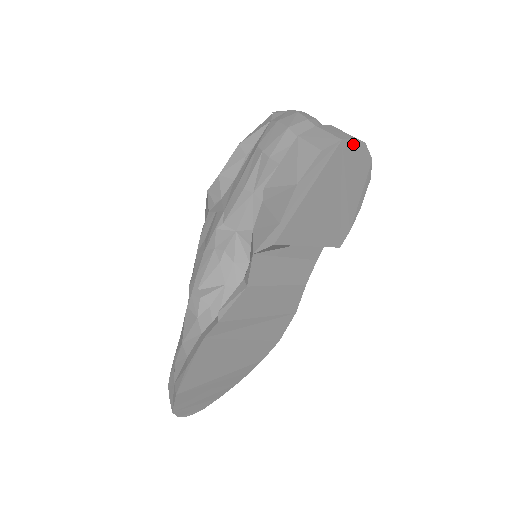
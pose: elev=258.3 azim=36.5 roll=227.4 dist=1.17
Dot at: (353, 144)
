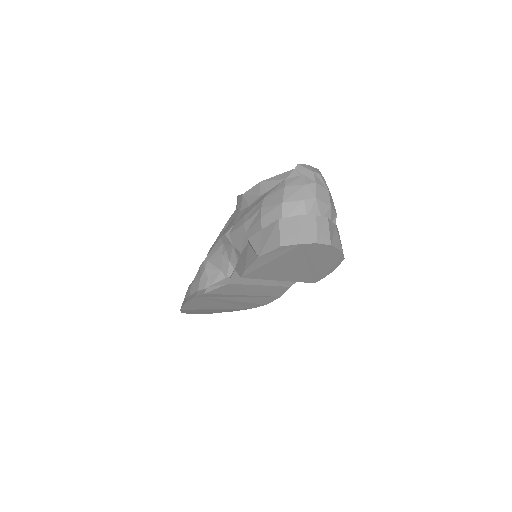
Dot at: (316, 245)
